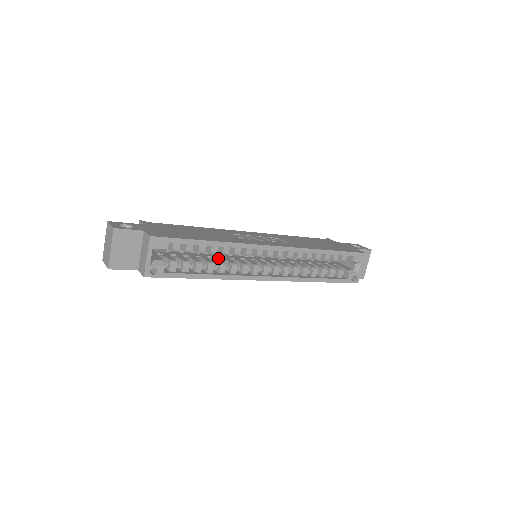
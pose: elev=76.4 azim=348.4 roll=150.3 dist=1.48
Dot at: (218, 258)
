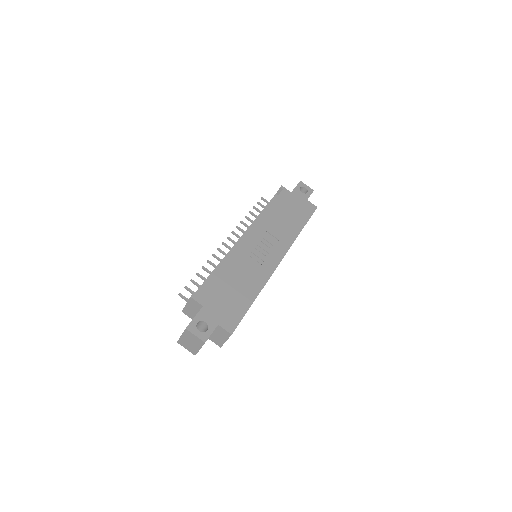
Dot at: occluded
